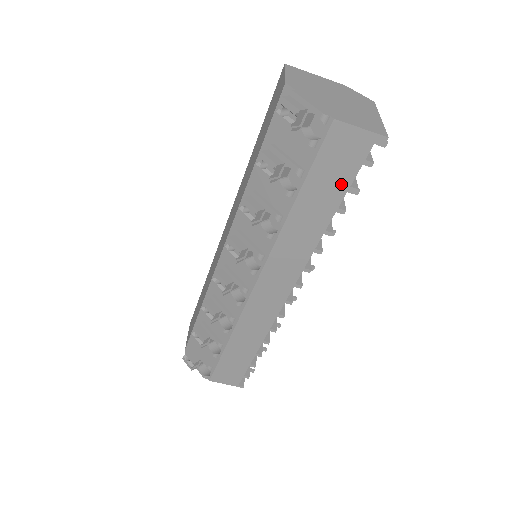
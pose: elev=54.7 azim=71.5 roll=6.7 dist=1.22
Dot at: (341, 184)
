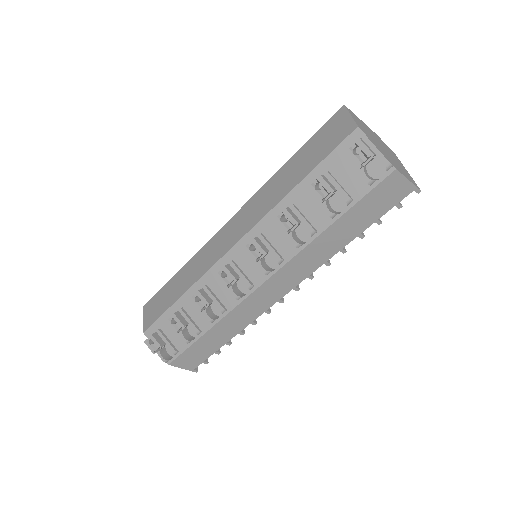
Dot at: (373, 216)
